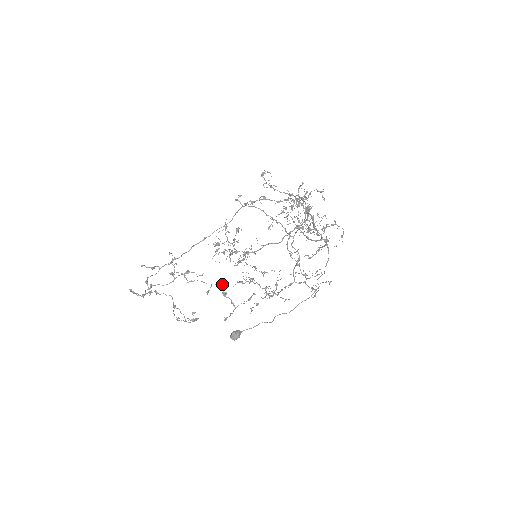
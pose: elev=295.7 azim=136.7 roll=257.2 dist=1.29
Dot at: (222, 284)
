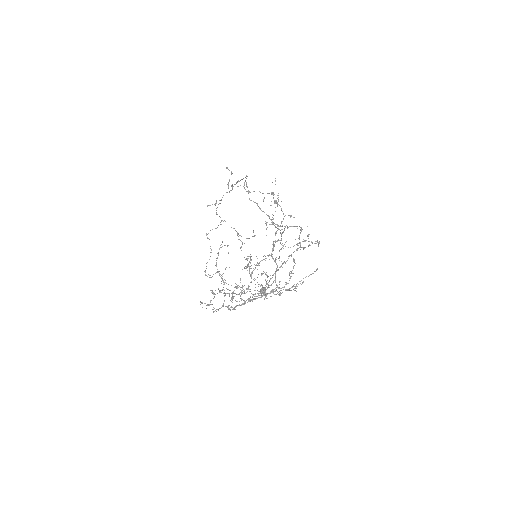
Dot at: (272, 193)
